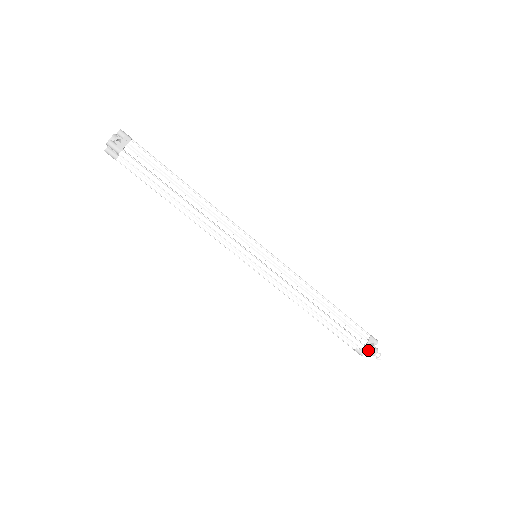
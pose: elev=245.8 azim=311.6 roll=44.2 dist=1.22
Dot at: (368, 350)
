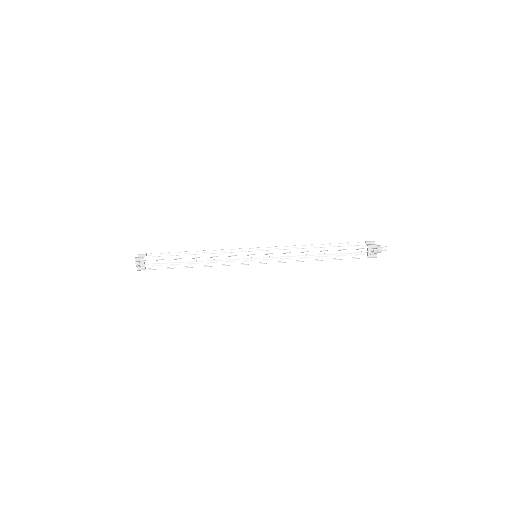
Dot at: (371, 257)
